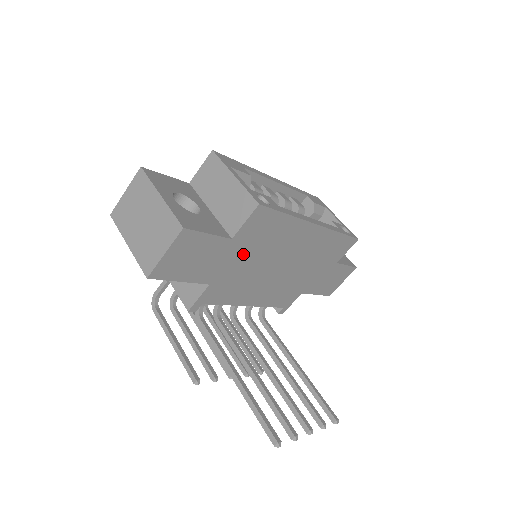
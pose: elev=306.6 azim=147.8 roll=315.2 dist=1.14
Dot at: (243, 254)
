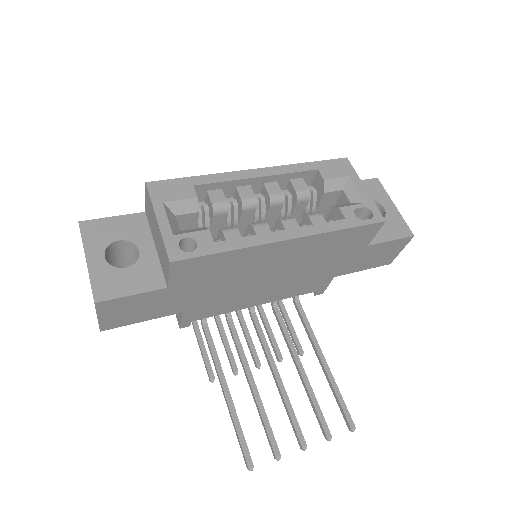
Dot at: (199, 288)
